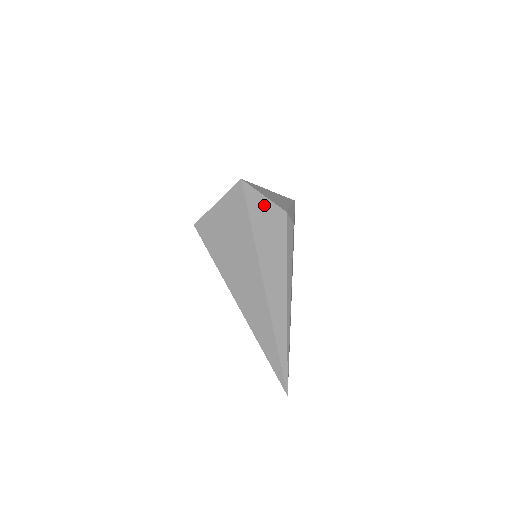
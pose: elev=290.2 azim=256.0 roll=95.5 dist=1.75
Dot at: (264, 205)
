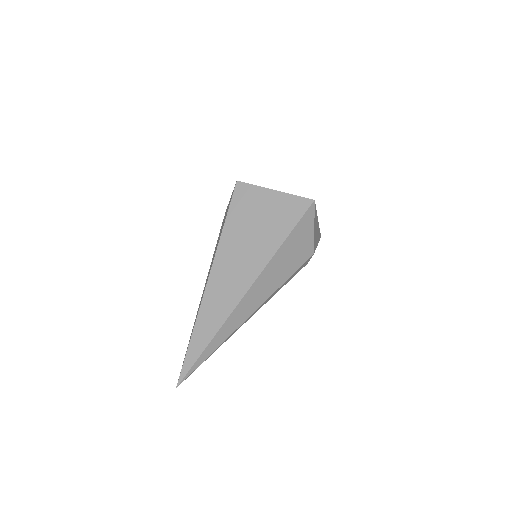
Dot at: (307, 235)
